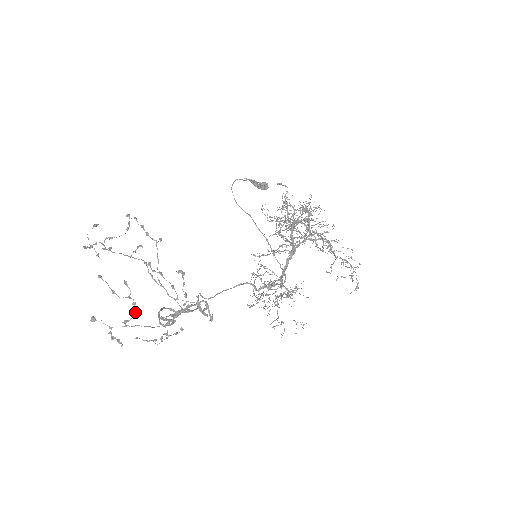
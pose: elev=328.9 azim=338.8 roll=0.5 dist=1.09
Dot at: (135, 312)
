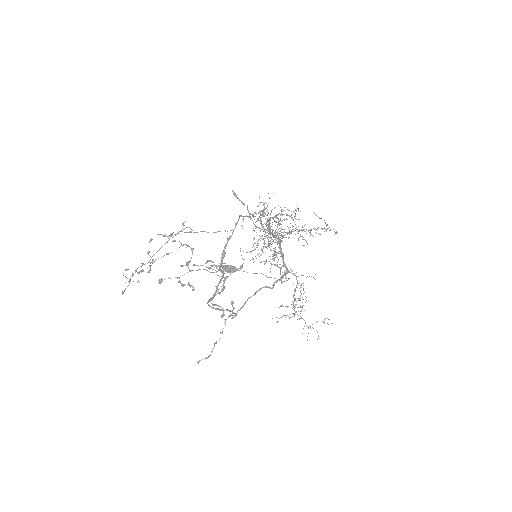
Dot at: (192, 250)
